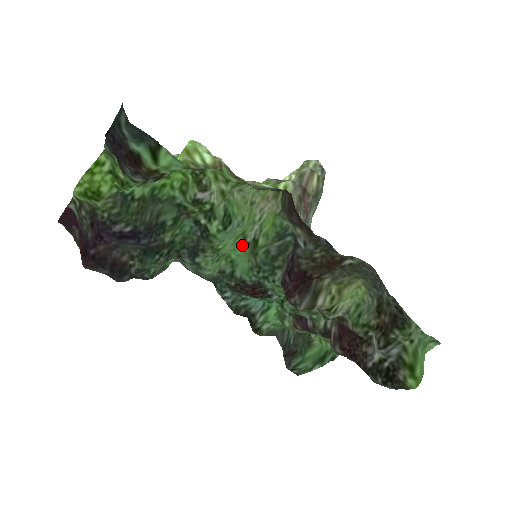
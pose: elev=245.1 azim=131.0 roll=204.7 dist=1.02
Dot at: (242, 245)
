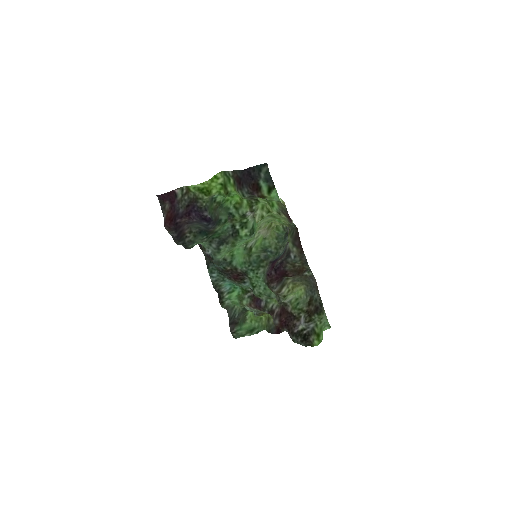
Dot at: (244, 248)
